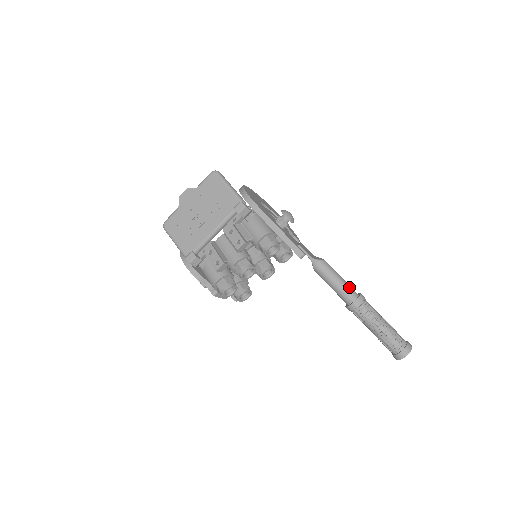
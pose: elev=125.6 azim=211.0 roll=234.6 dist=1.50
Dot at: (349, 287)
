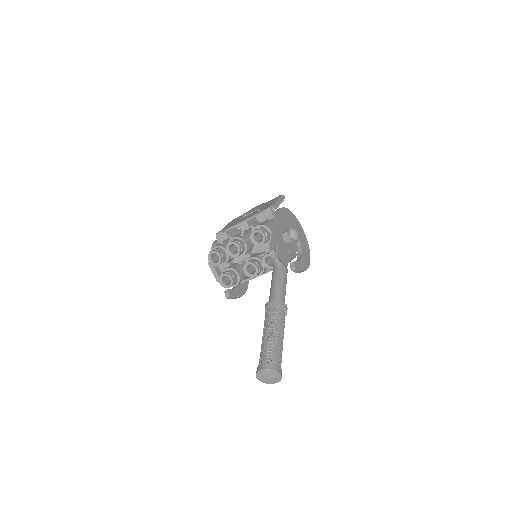
Dot at: (281, 292)
